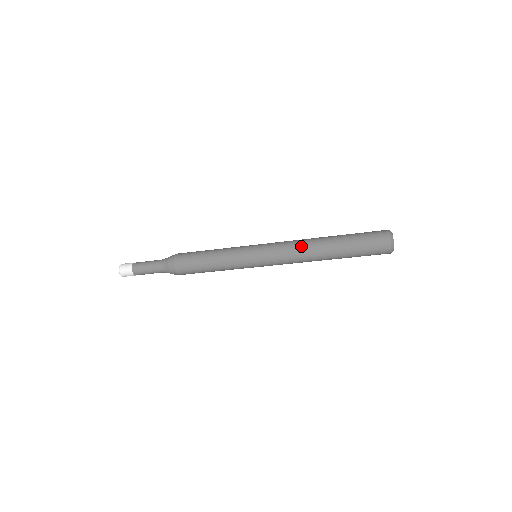
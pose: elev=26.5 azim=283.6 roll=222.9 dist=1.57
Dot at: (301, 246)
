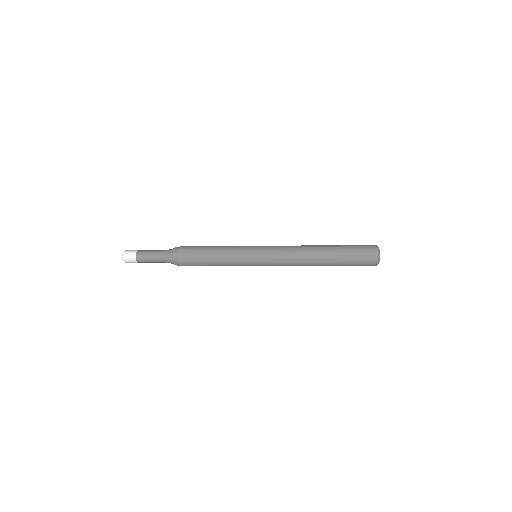
Dot at: (299, 251)
